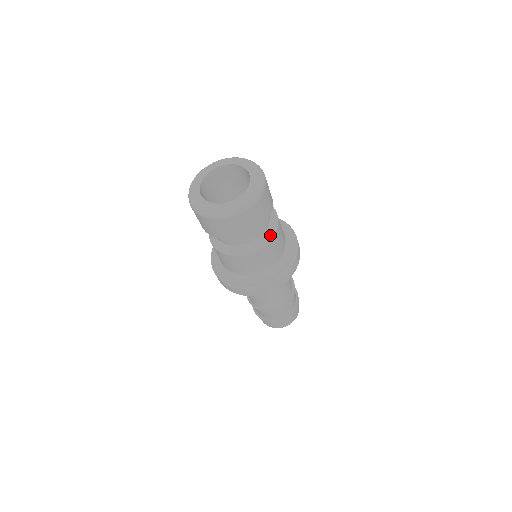
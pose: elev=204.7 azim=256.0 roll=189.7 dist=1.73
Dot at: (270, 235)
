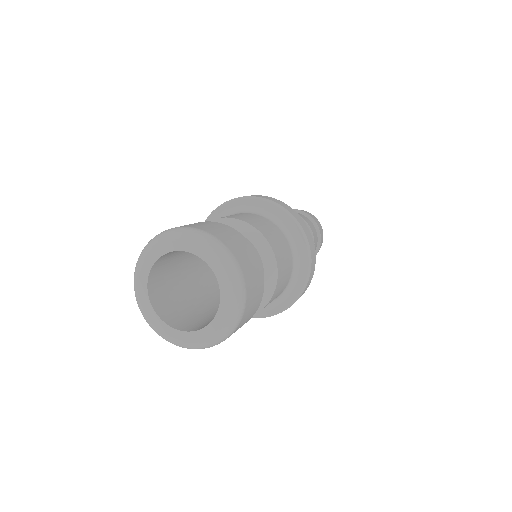
Dot at: (269, 293)
